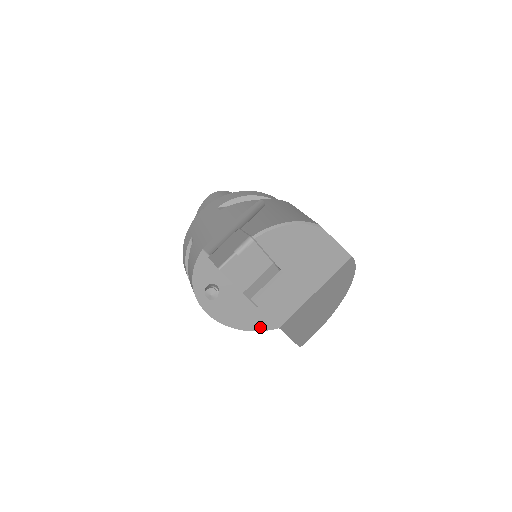
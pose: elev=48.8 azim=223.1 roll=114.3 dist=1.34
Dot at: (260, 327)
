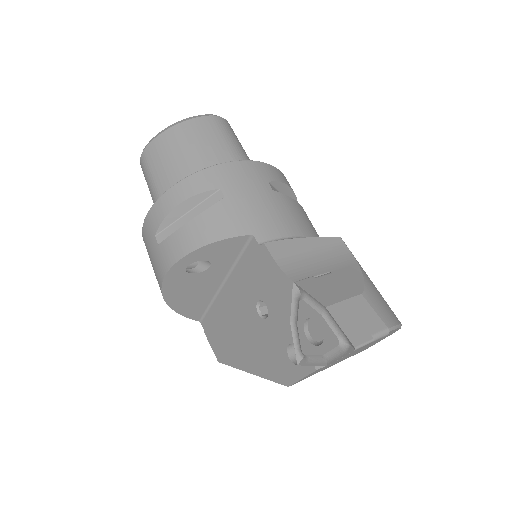
Dot at: (186, 312)
